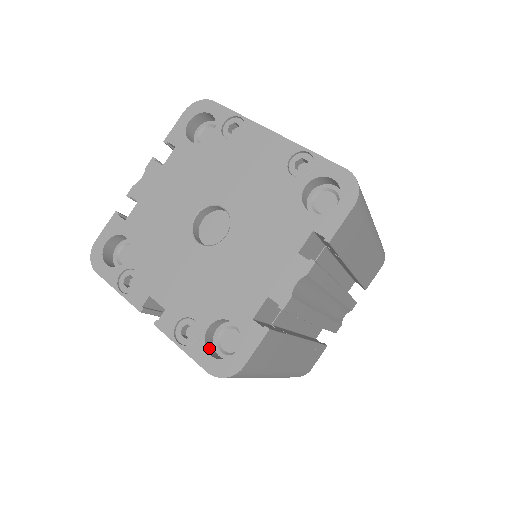
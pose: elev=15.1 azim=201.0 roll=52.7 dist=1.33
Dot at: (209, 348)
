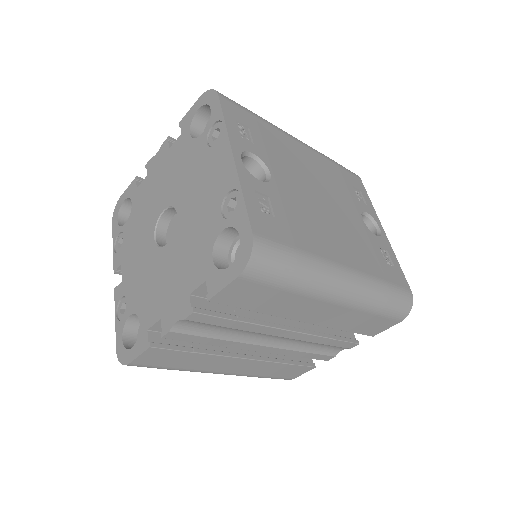
Dot at: (129, 331)
